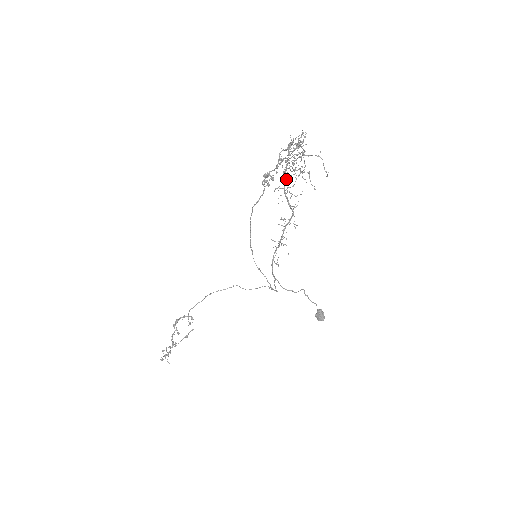
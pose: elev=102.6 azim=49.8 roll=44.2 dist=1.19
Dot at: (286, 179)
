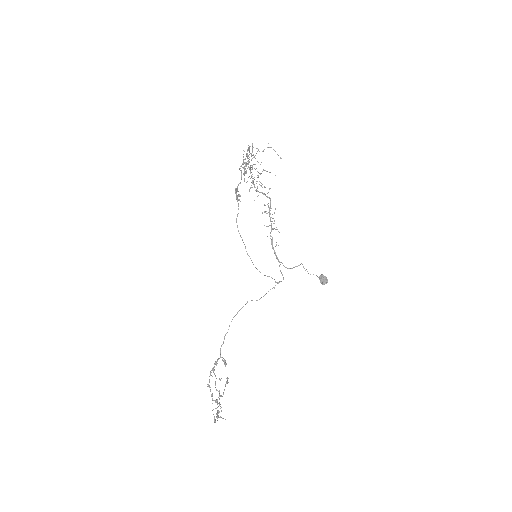
Dot at: (252, 183)
